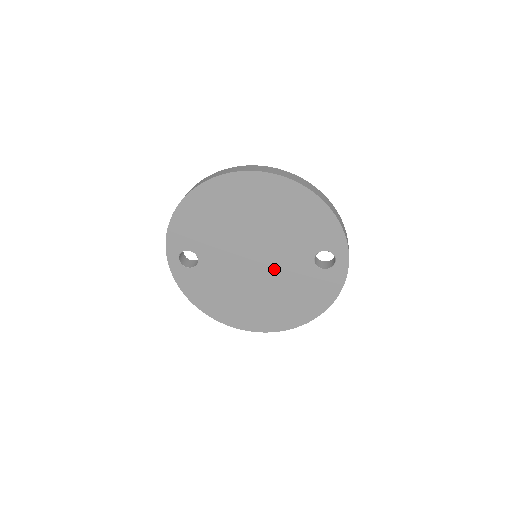
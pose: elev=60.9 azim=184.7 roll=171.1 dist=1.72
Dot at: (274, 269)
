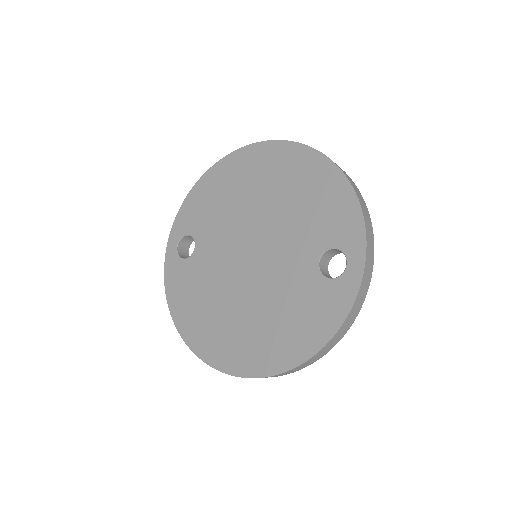
Dot at: (268, 270)
